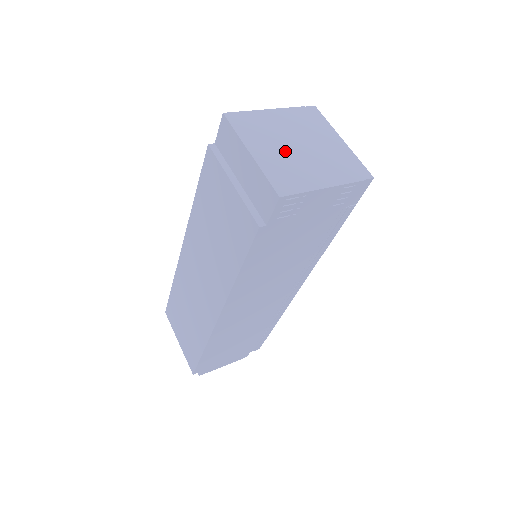
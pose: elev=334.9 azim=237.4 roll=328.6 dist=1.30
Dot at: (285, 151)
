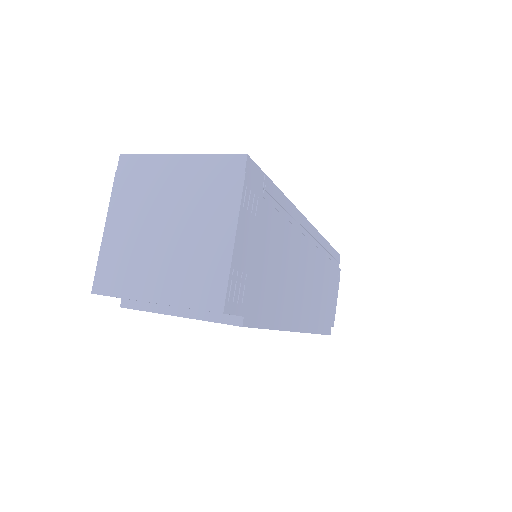
Dot at: (167, 253)
